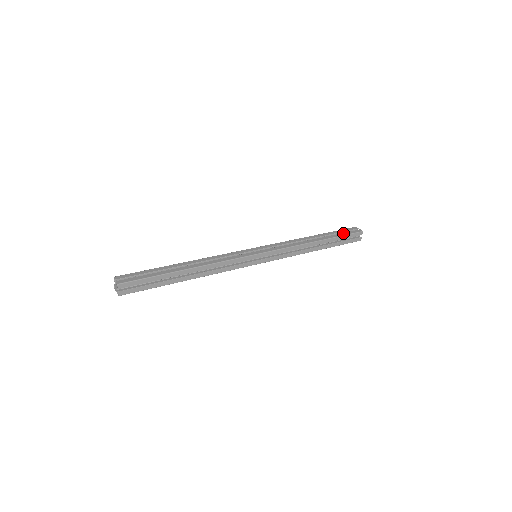
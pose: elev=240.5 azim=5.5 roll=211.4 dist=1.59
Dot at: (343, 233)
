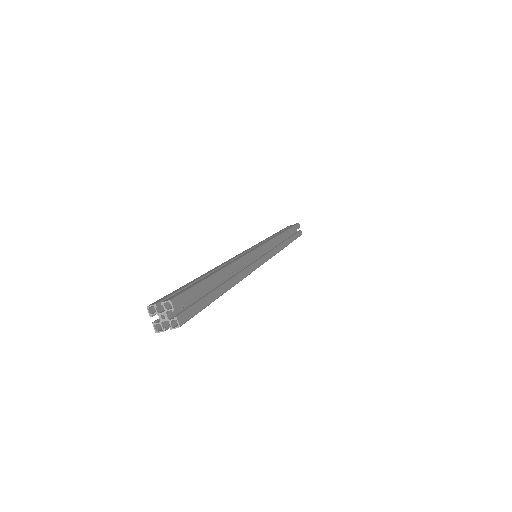
Dot at: (297, 234)
